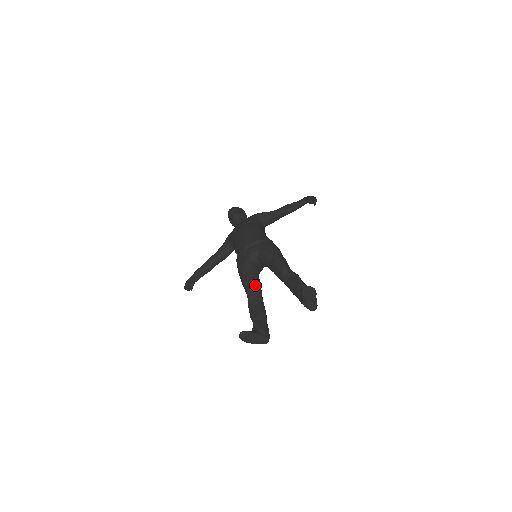
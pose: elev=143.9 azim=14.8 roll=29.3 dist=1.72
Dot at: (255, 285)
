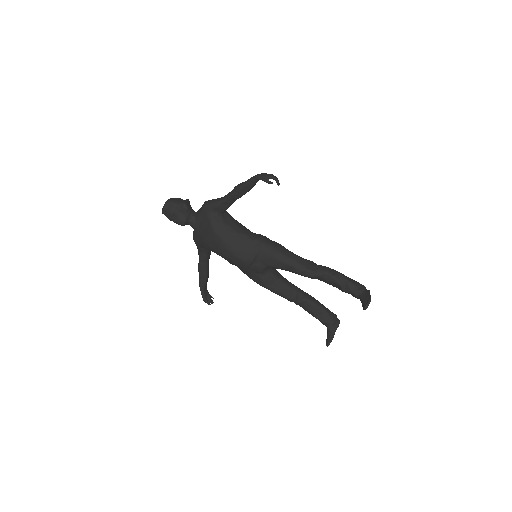
Dot at: (290, 291)
